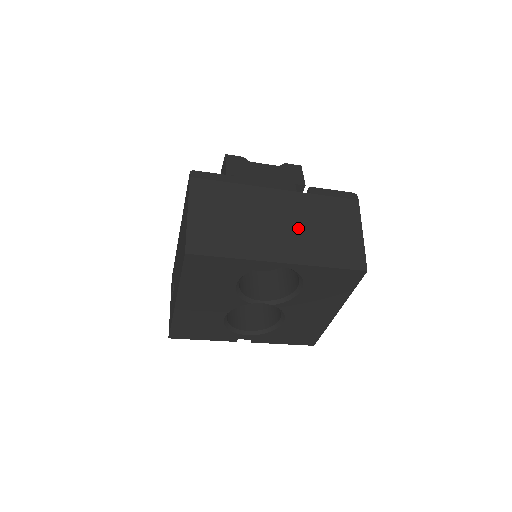
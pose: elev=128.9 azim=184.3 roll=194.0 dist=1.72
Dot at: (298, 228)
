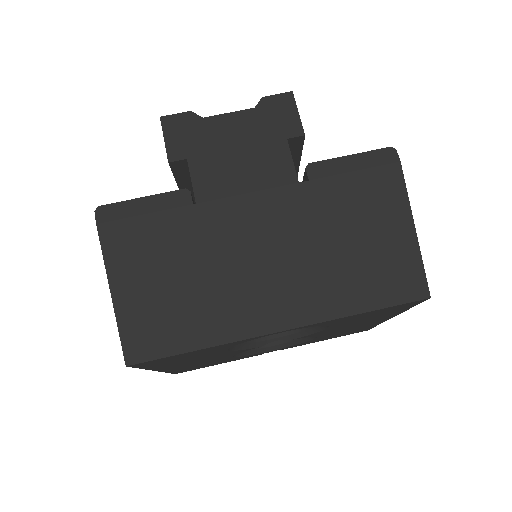
Dot at: (299, 257)
